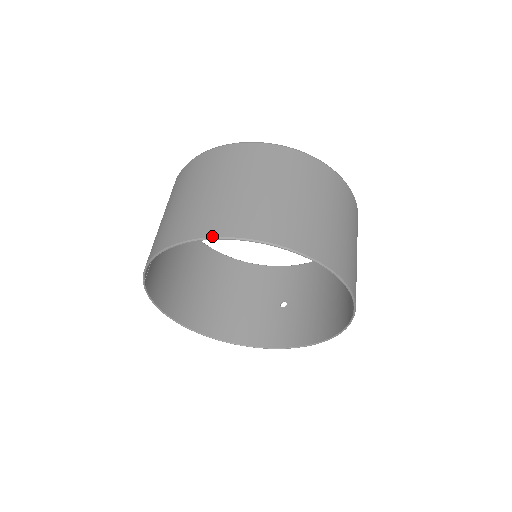
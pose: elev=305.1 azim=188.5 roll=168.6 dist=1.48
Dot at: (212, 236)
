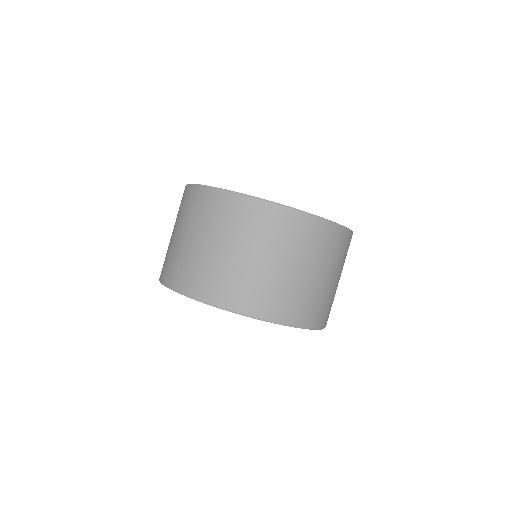
Dot at: (270, 320)
